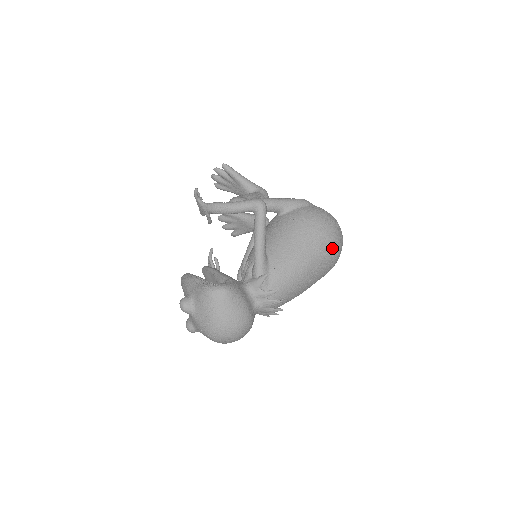
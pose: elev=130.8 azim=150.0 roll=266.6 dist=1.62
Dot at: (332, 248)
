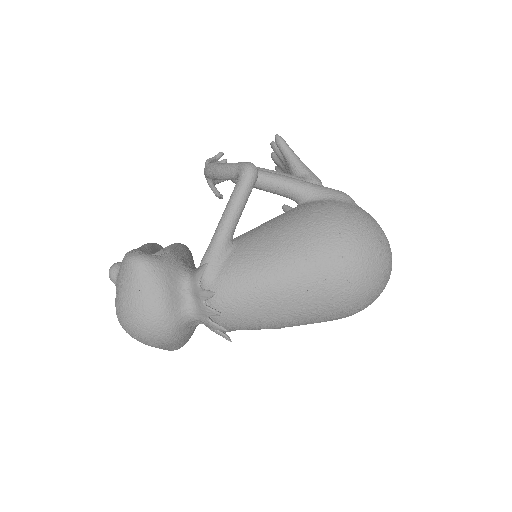
Dot at: (342, 269)
